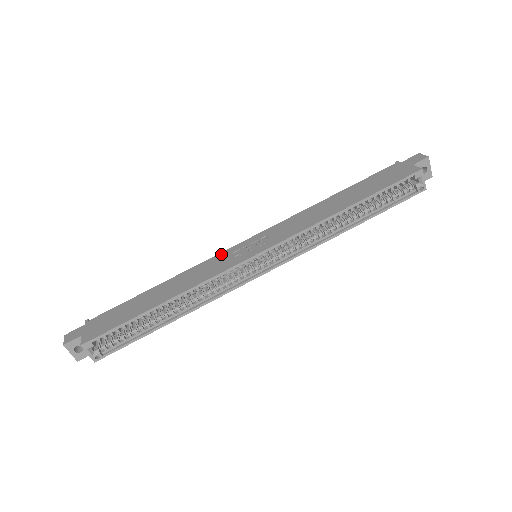
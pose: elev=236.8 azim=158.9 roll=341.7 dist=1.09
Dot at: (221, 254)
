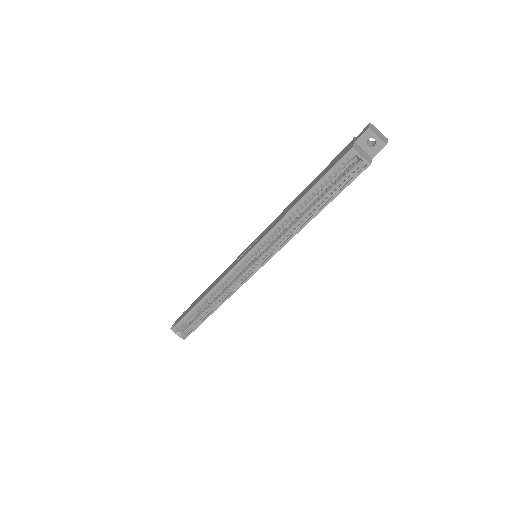
Dot at: (237, 257)
